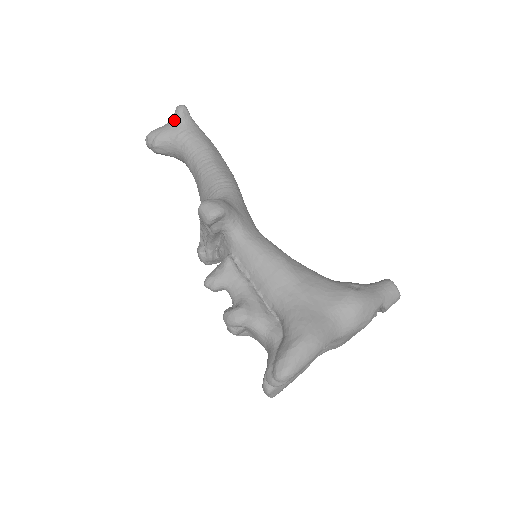
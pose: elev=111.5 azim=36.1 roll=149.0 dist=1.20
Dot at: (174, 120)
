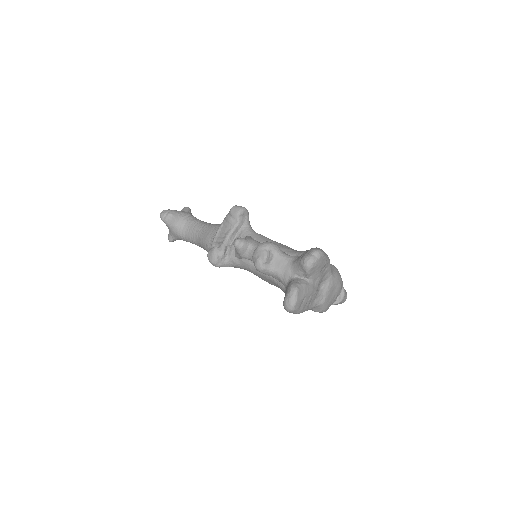
Dot at: (183, 210)
